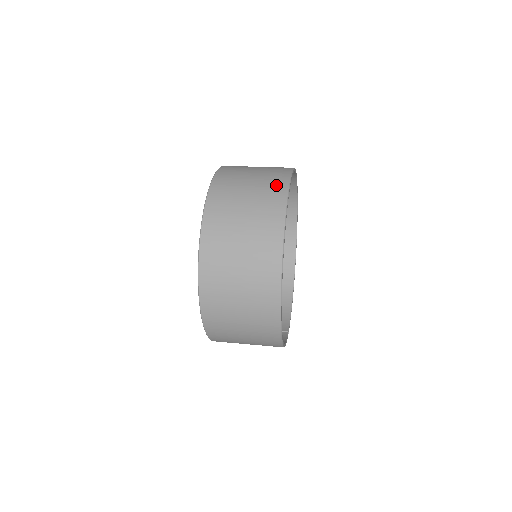
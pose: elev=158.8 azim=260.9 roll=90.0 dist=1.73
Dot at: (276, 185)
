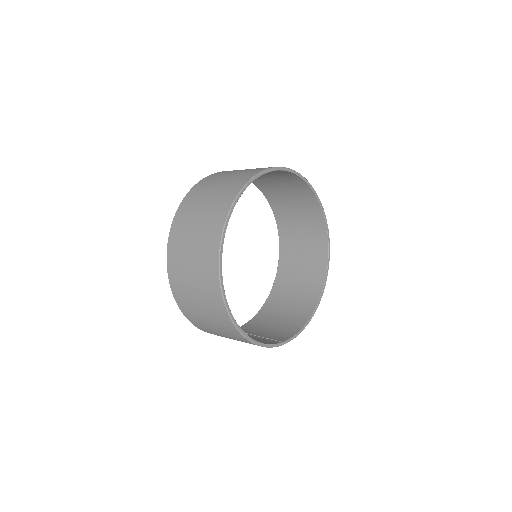
Dot at: (249, 173)
